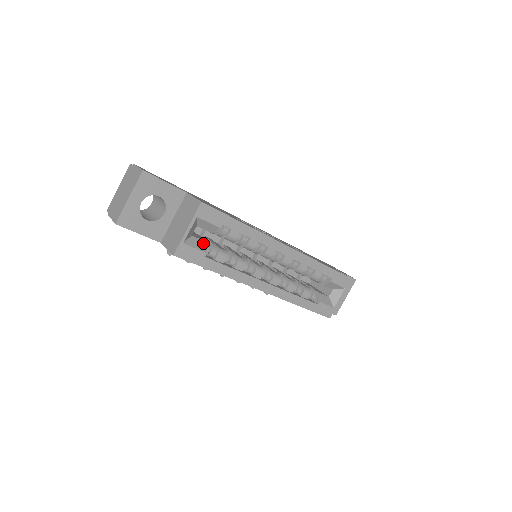
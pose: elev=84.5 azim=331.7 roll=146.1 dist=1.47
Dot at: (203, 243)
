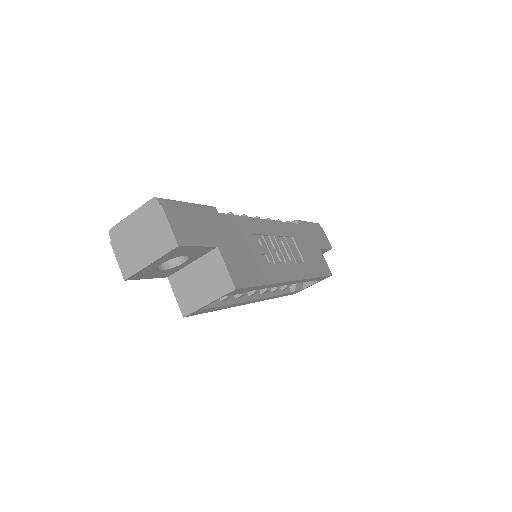
Dot at: occluded
